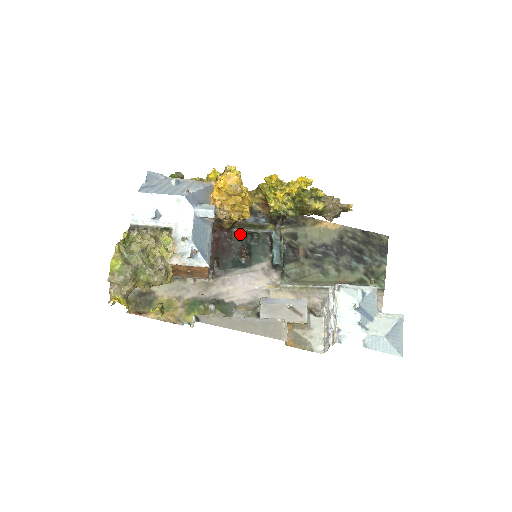
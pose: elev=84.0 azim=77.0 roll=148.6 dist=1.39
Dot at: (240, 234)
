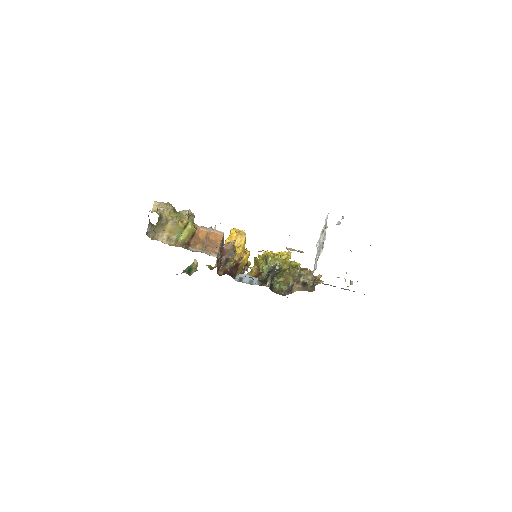
Dot at: occluded
